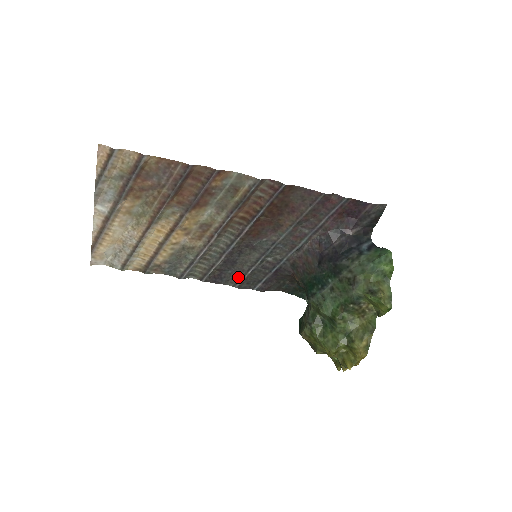
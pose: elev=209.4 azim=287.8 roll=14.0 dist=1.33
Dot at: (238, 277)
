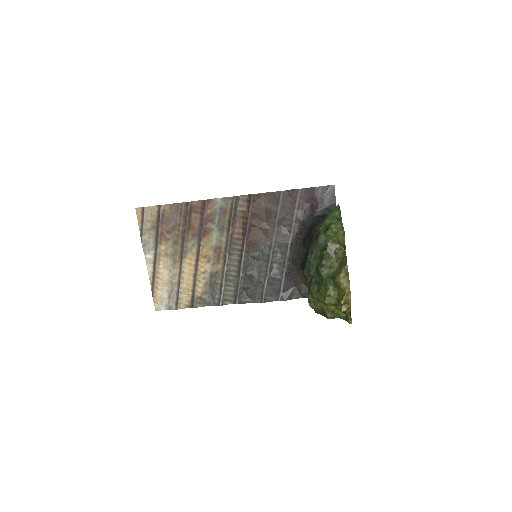
Dot at: (260, 291)
